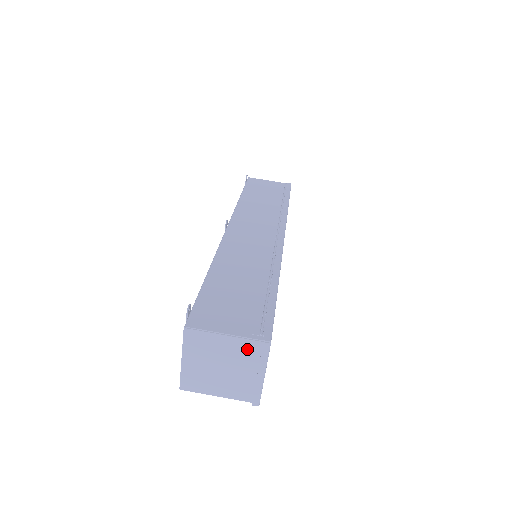
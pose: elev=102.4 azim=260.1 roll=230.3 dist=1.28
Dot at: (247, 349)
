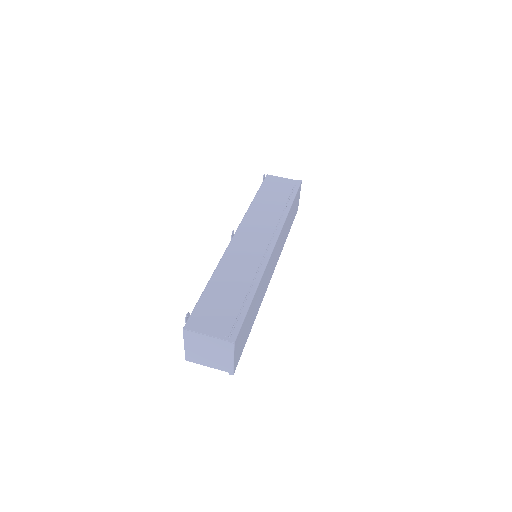
Dot at: (221, 344)
